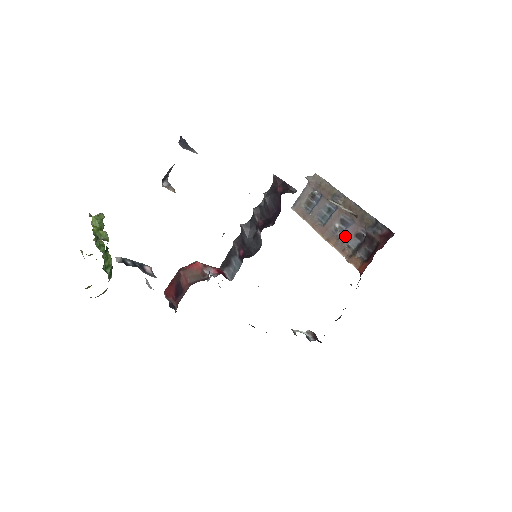
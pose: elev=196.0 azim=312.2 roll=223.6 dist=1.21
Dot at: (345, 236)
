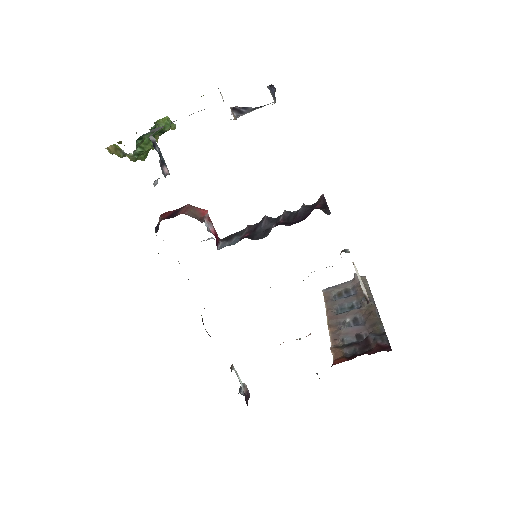
Dot at: (347, 330)
